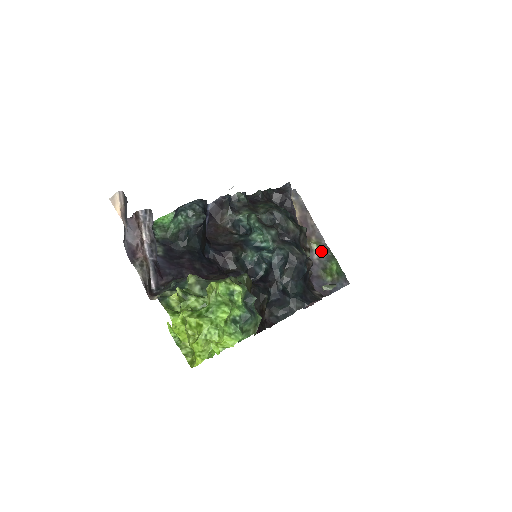
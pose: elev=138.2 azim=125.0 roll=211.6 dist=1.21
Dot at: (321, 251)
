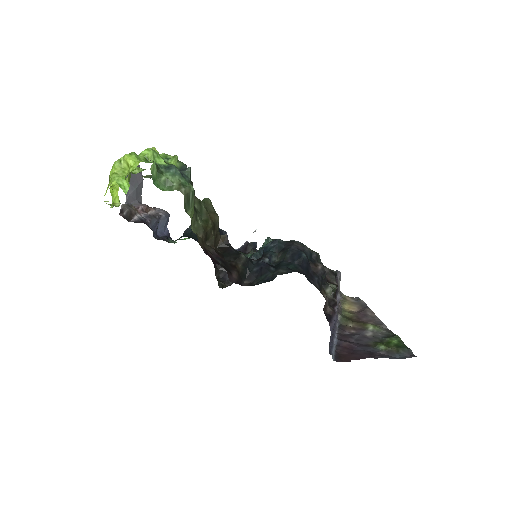
Dot at: (379, 332)
